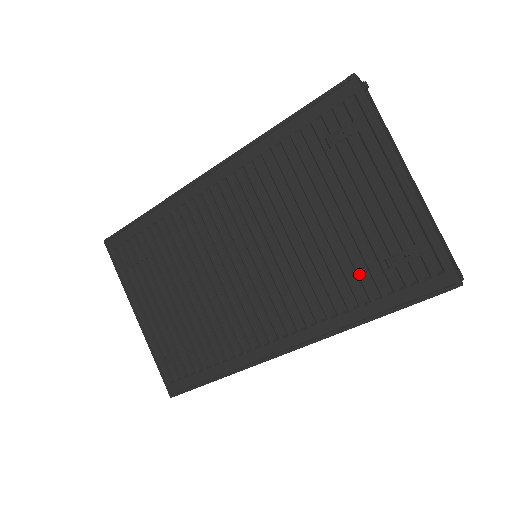
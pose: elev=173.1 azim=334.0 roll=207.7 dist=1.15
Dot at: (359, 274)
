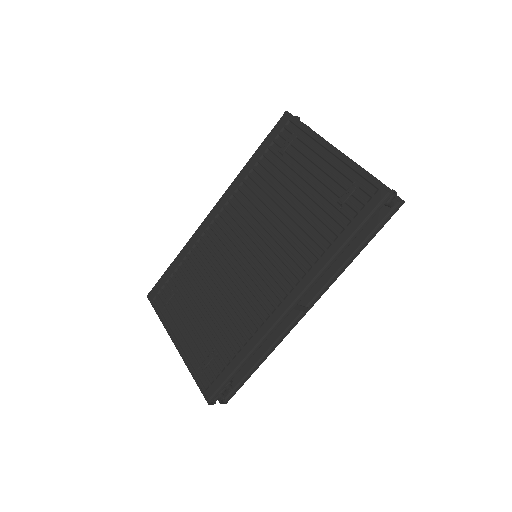
Dot at: (324, 222)
